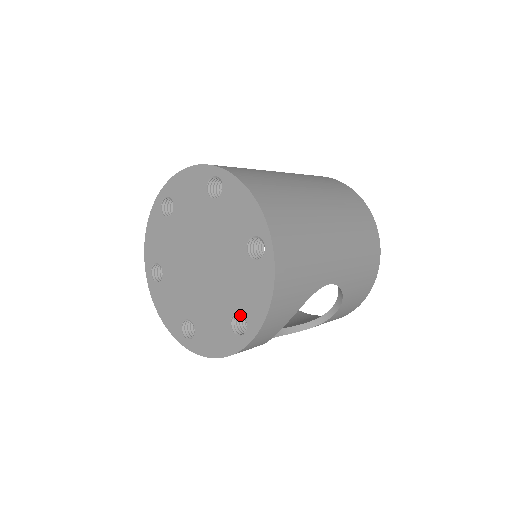
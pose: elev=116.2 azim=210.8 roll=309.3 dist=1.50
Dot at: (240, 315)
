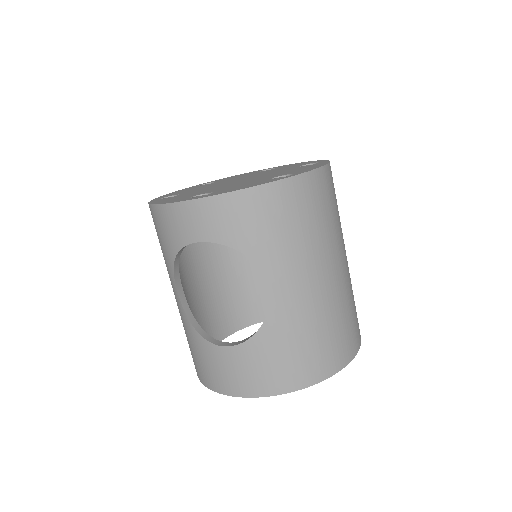
Dot at: occluded
